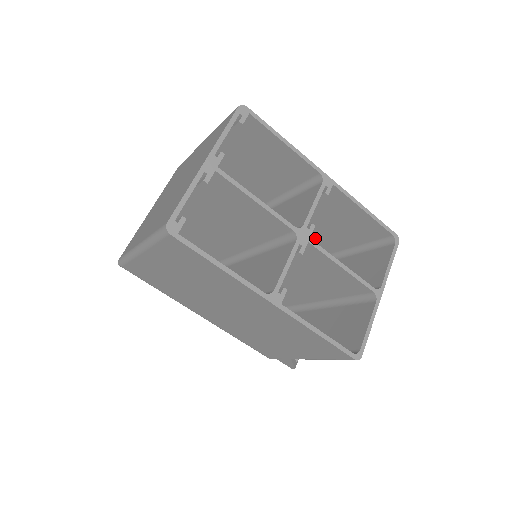
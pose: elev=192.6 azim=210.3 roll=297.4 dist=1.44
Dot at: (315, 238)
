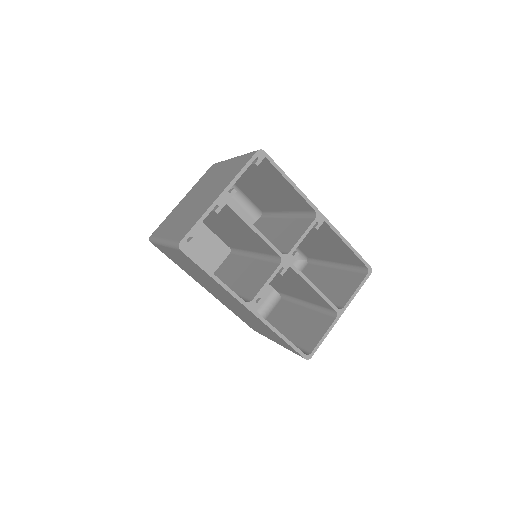
Dot at: (312, 246)
